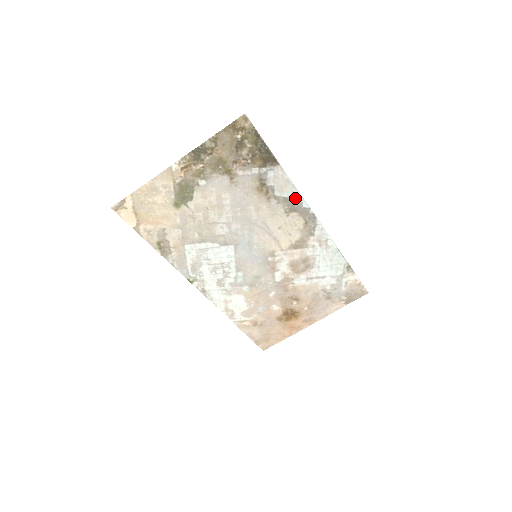
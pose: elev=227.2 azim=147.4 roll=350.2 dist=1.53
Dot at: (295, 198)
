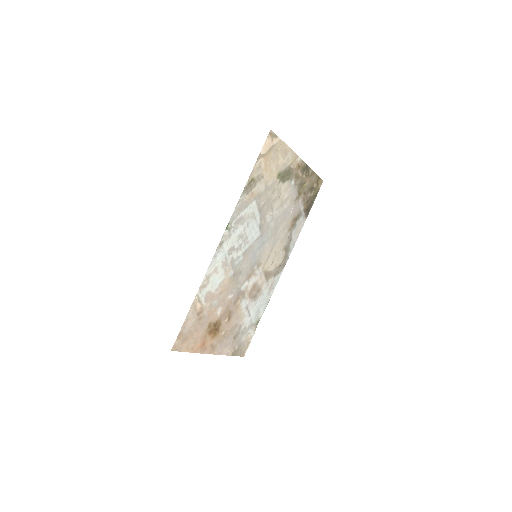
Dot at: (292, 244)
